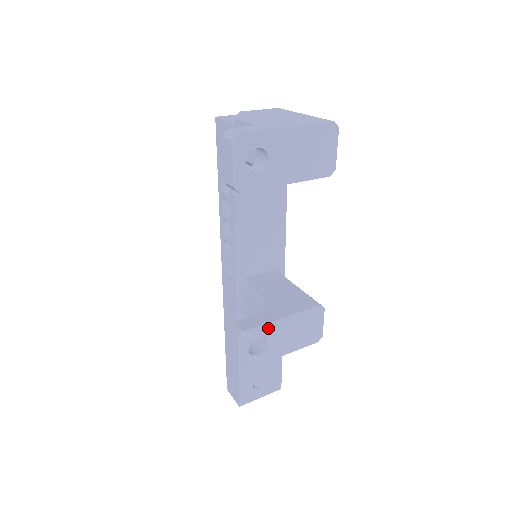
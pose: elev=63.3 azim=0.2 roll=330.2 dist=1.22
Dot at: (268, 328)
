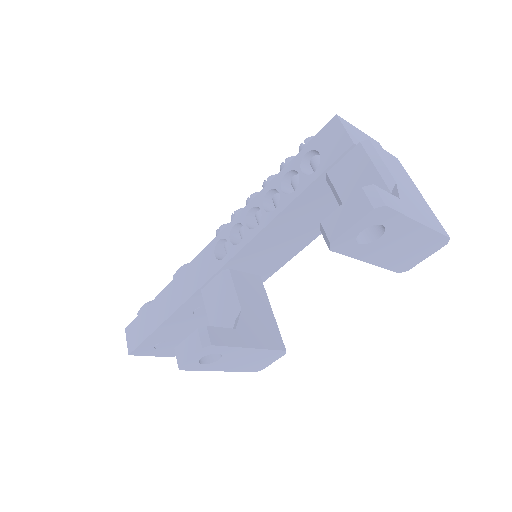
Dot at: (233, 350)
